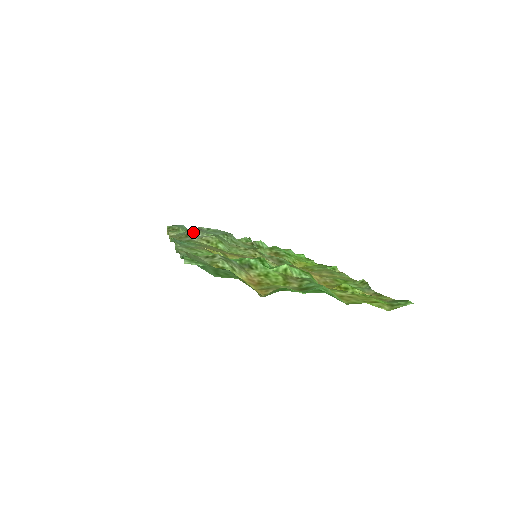
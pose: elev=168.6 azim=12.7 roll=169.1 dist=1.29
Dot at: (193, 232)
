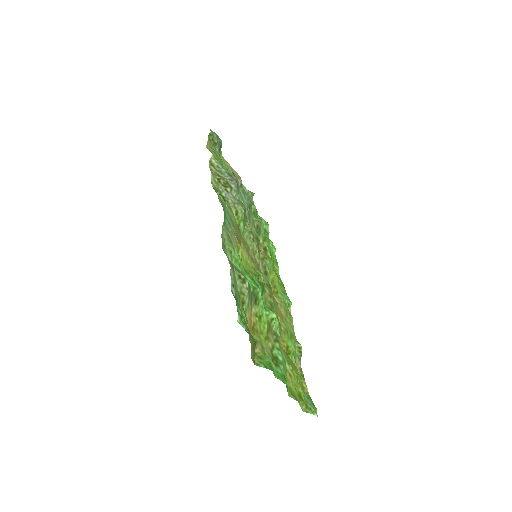
Dot at: (232, 186)
